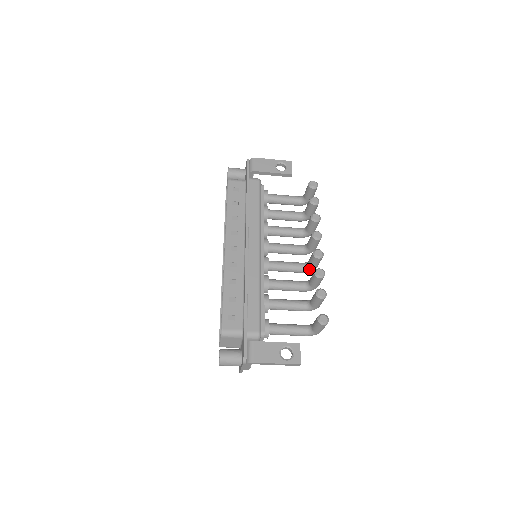
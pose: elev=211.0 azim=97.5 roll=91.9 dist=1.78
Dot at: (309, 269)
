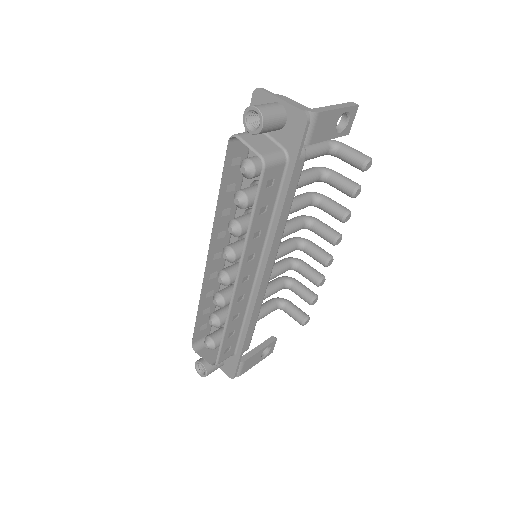
Dot at: occluded
